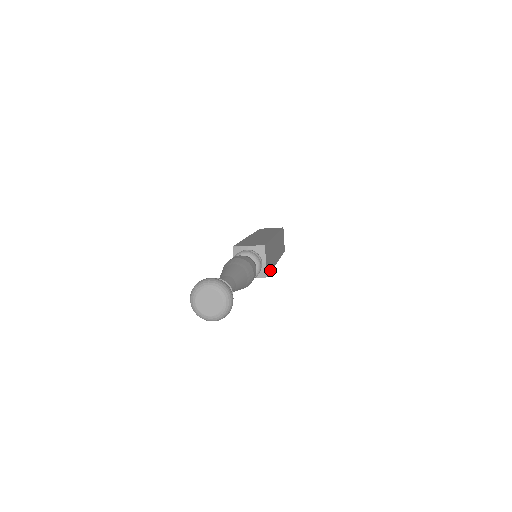
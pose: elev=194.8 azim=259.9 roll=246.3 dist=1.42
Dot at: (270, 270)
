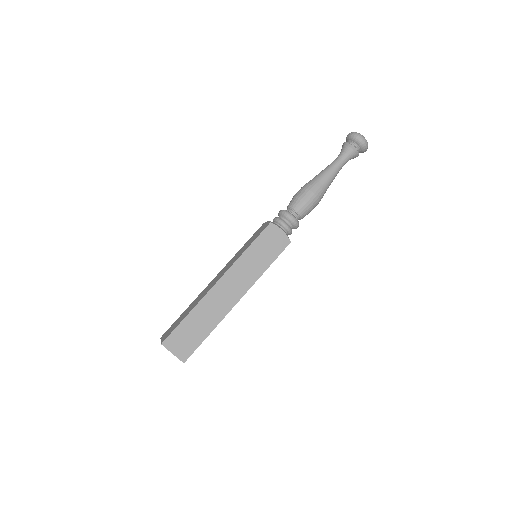
Dot at: (276, 258)
